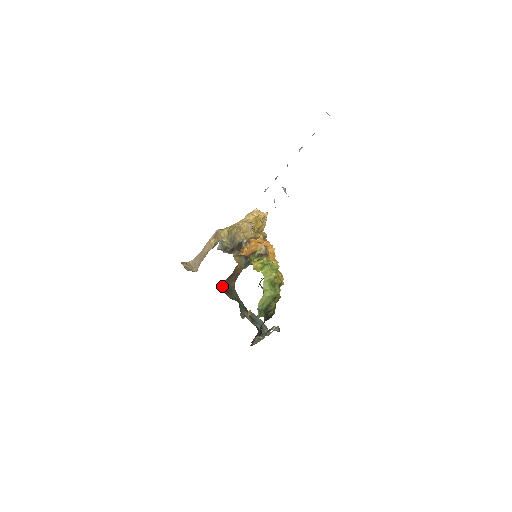
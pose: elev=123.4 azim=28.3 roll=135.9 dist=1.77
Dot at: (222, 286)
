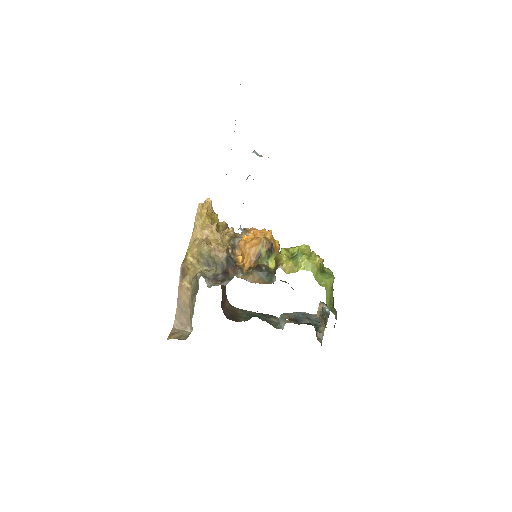
Dot at: occluded
